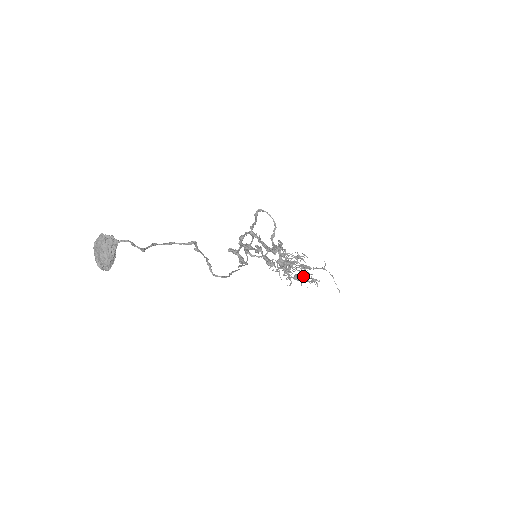
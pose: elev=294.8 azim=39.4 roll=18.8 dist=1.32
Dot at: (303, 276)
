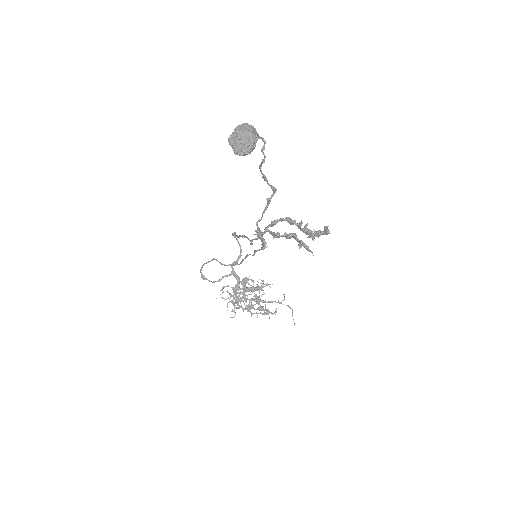
Dot at: (260, 305)
